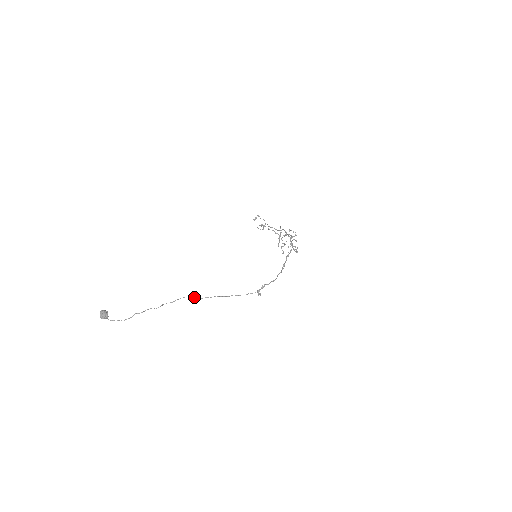
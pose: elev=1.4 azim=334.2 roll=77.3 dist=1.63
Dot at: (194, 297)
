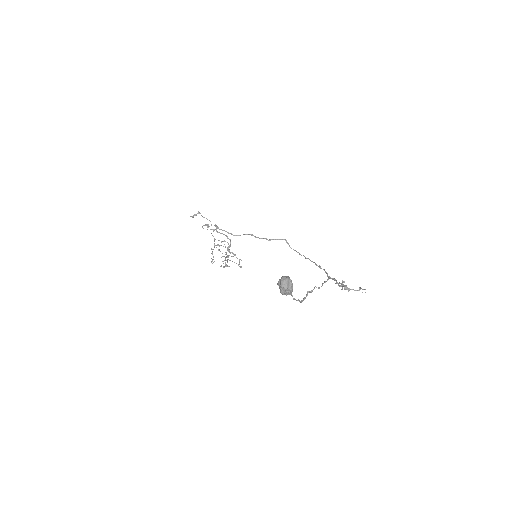
Dot at: occluded
